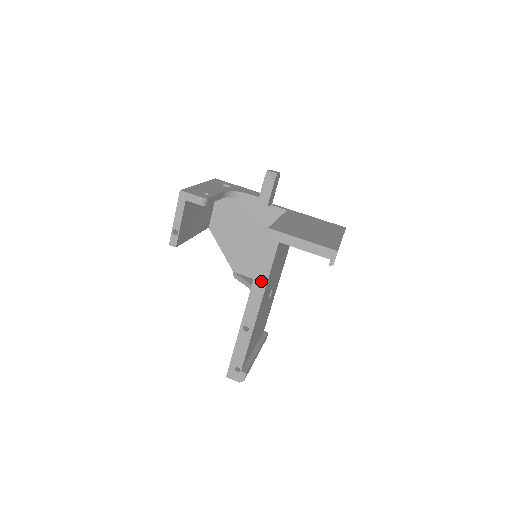
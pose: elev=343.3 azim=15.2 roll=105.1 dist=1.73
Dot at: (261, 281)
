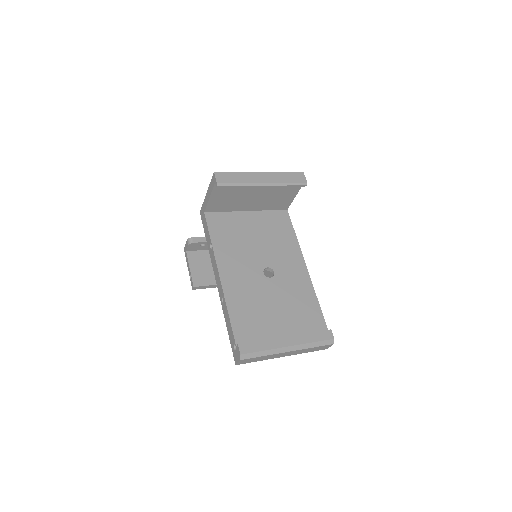
Dot at: (211, 251)
